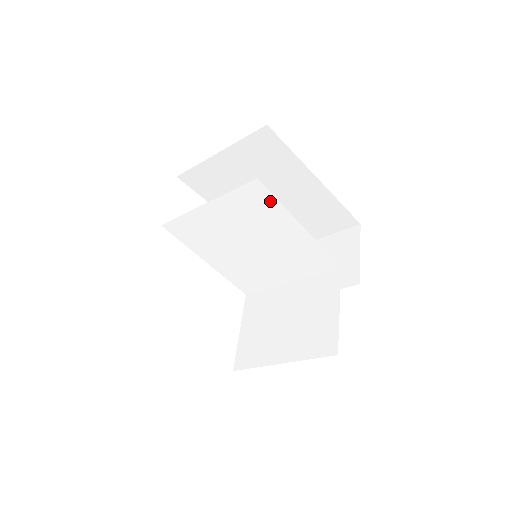
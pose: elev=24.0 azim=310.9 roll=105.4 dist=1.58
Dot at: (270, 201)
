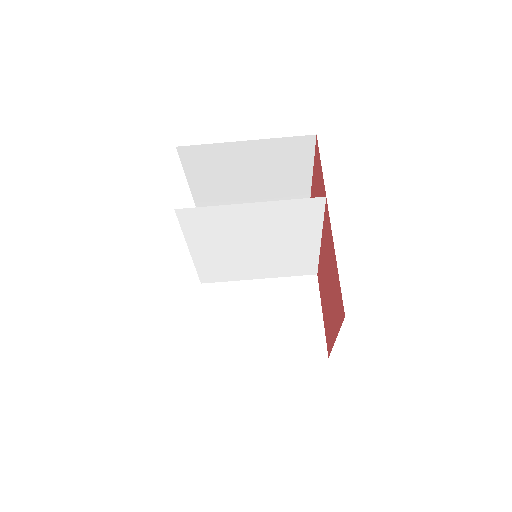
Dot at: (316, 216)
